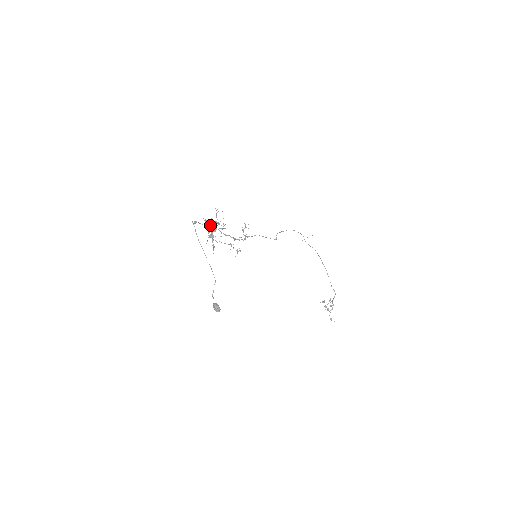
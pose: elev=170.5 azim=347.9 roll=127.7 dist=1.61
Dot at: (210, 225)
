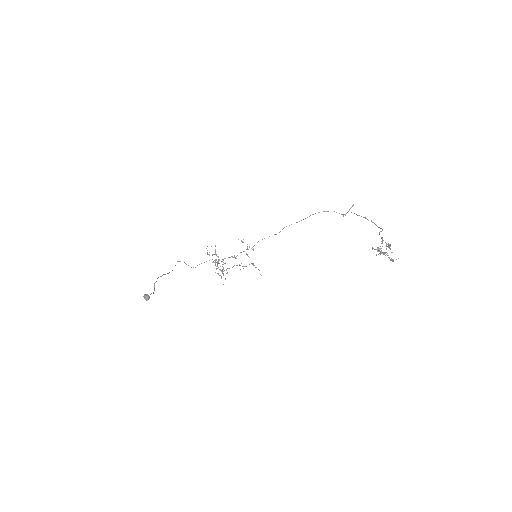
Dot at: (216, 262)
